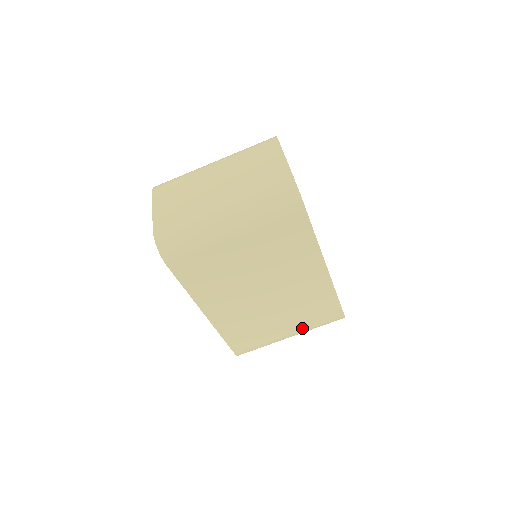
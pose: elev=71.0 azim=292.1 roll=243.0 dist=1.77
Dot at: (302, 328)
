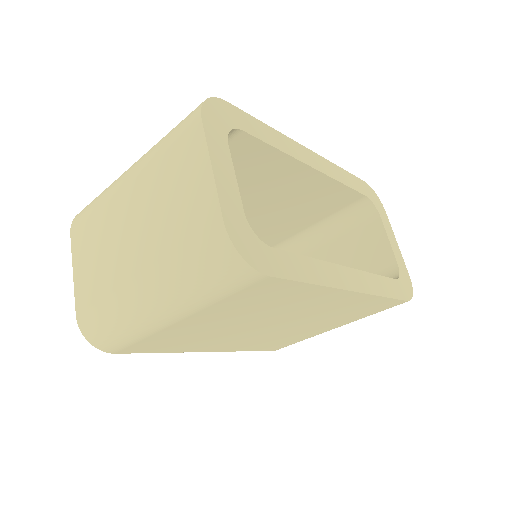
Dot at: (350, 321)
